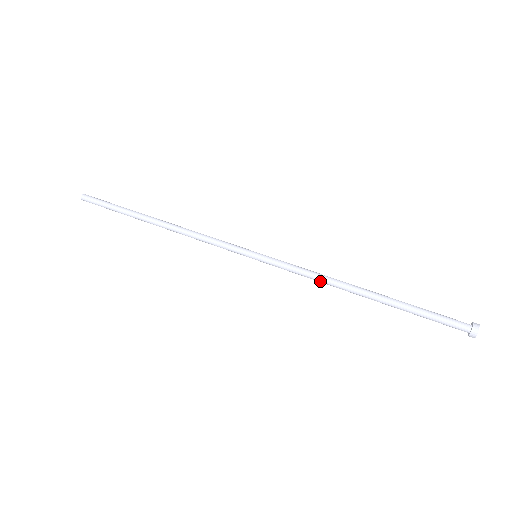
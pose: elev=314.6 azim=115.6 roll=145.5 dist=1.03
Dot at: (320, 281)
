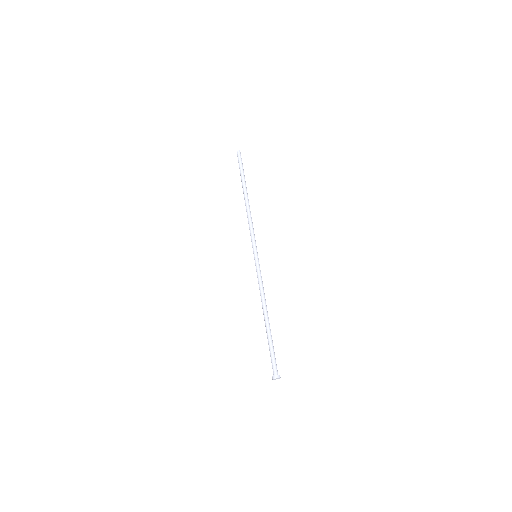
Dot at: (260, 294)
